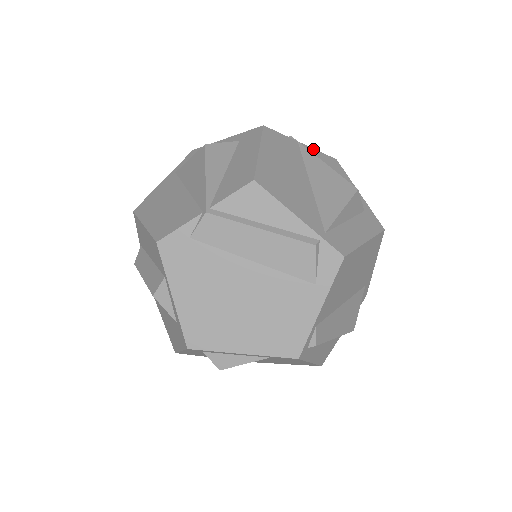
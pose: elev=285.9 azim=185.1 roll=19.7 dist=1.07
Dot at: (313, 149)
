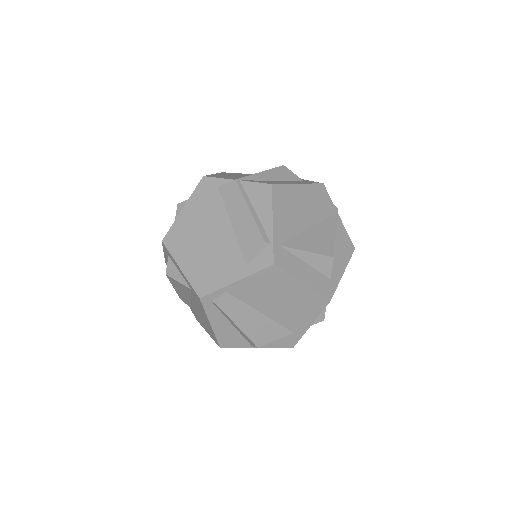
Dot at: occluded
